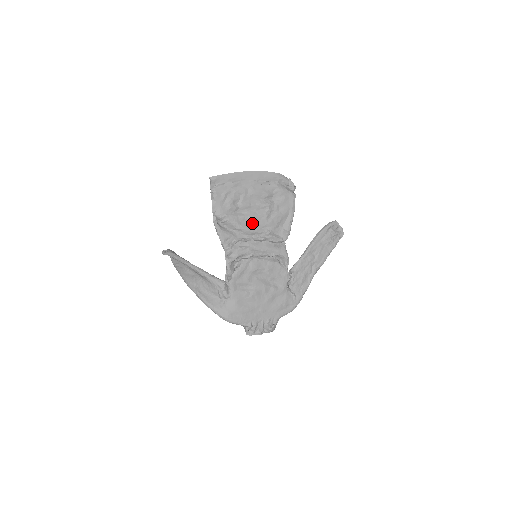
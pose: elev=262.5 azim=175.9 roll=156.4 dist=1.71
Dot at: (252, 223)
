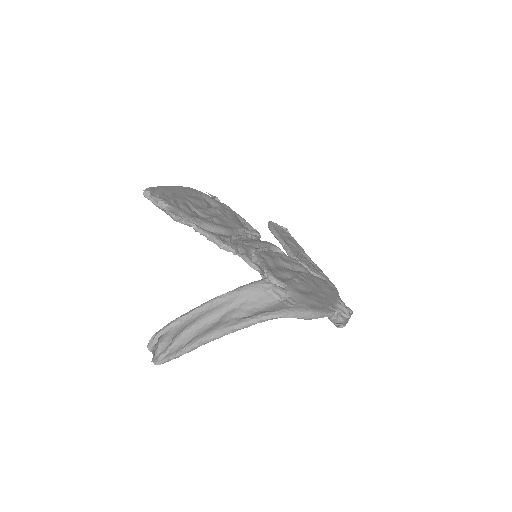
Dot at: (222, 224)
